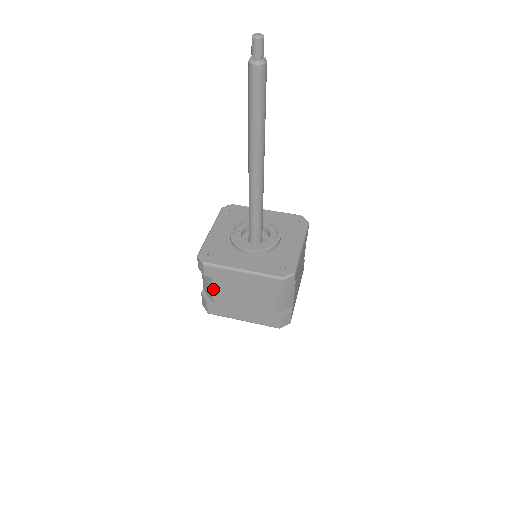
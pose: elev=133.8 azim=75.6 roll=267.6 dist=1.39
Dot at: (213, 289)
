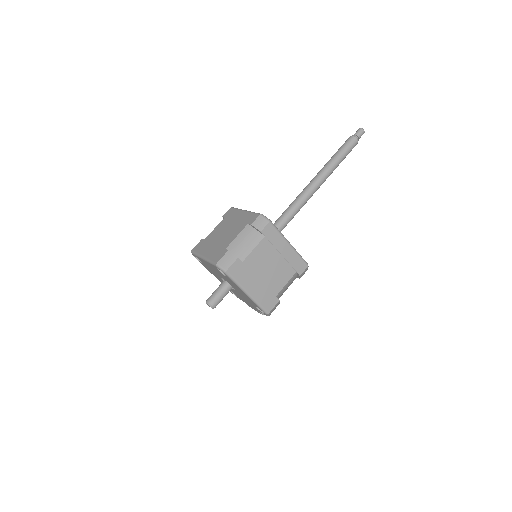
Dot at: (216, 227)
